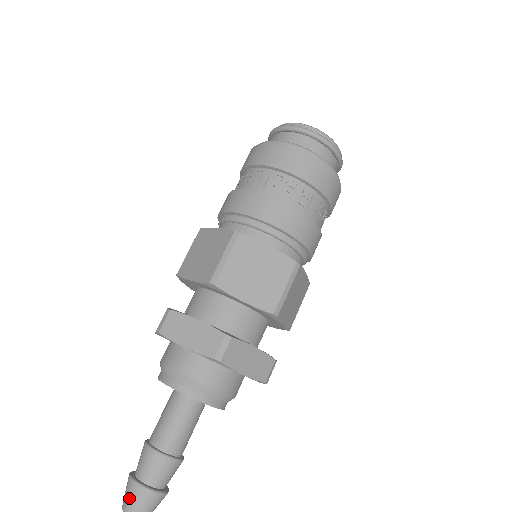
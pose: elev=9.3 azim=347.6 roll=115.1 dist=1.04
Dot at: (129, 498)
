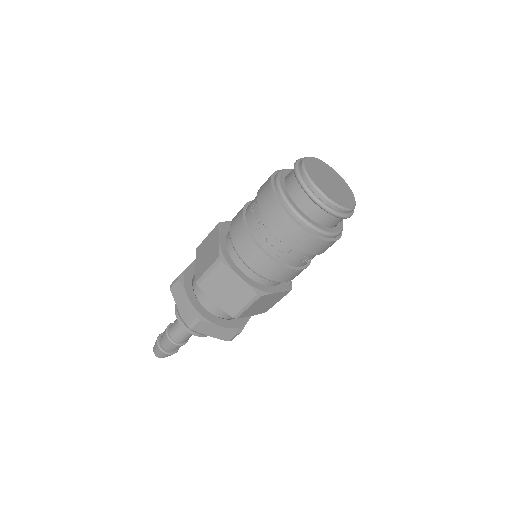
Dot at: (155, 347)
